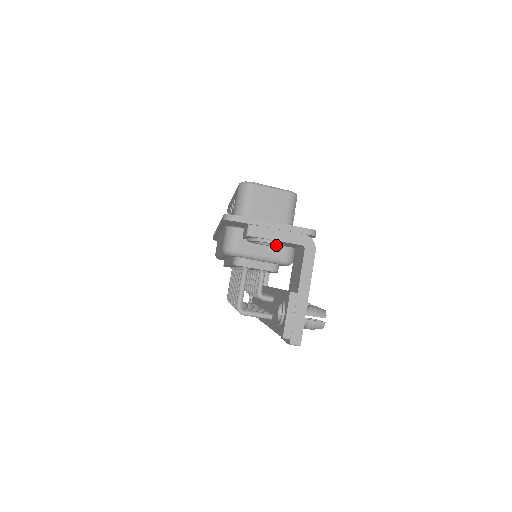
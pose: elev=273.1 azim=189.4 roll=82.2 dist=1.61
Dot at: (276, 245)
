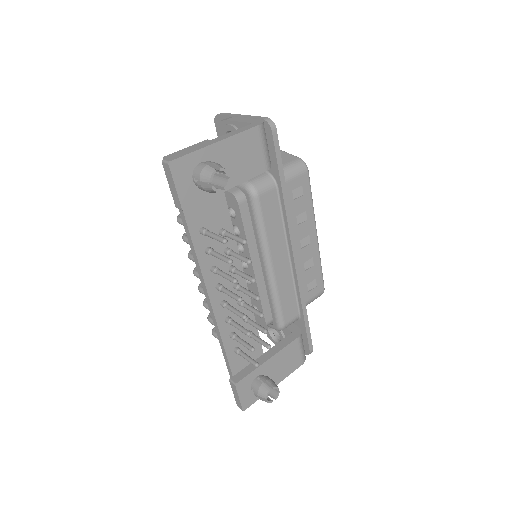
Dot at: occluded
